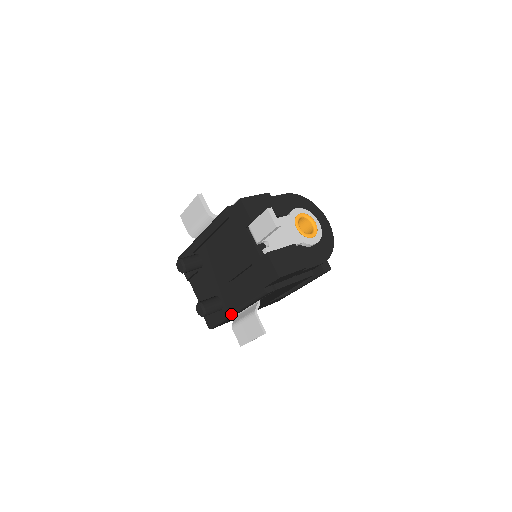
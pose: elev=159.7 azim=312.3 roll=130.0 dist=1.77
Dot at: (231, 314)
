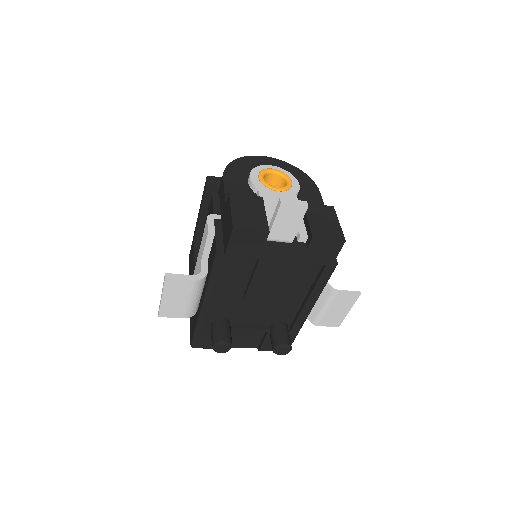
Dot at: occluded
